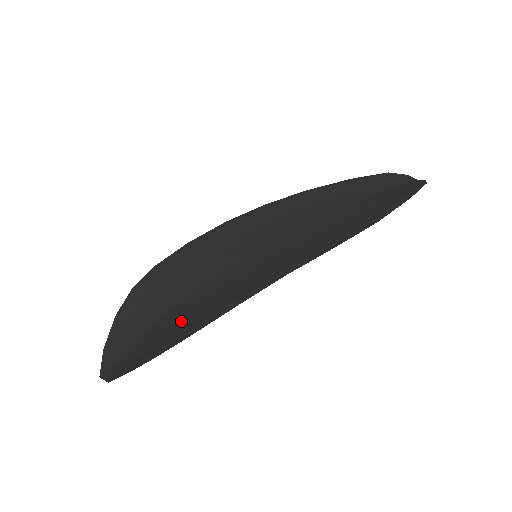
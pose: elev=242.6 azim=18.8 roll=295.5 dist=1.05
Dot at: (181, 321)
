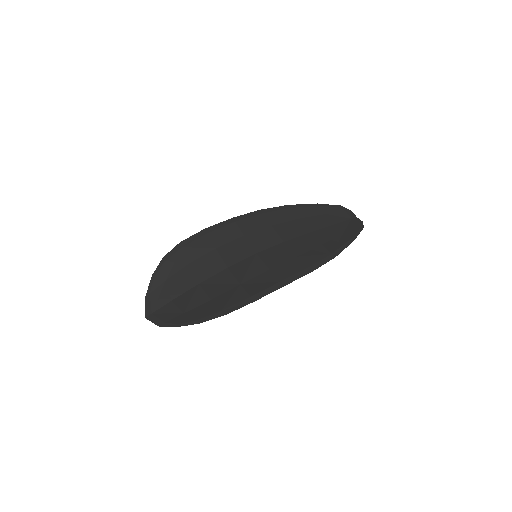
Dot at: (212, 298)
